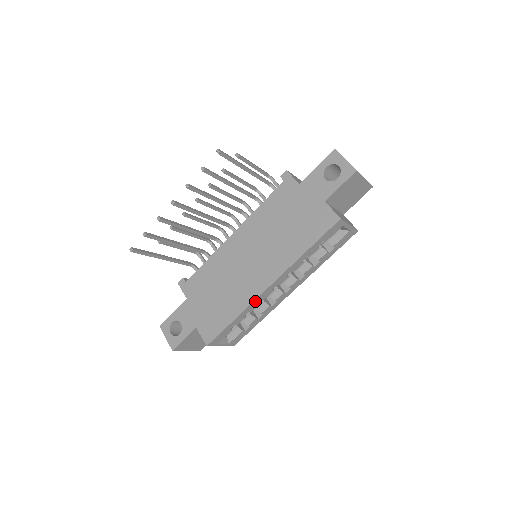
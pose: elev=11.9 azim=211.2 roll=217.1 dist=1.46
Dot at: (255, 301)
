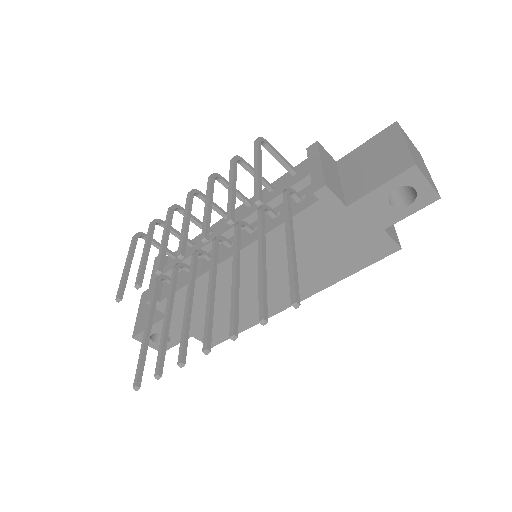
Dot at: (273, 313)
